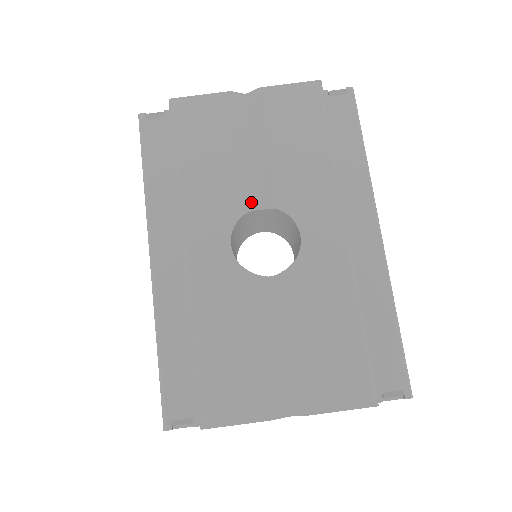
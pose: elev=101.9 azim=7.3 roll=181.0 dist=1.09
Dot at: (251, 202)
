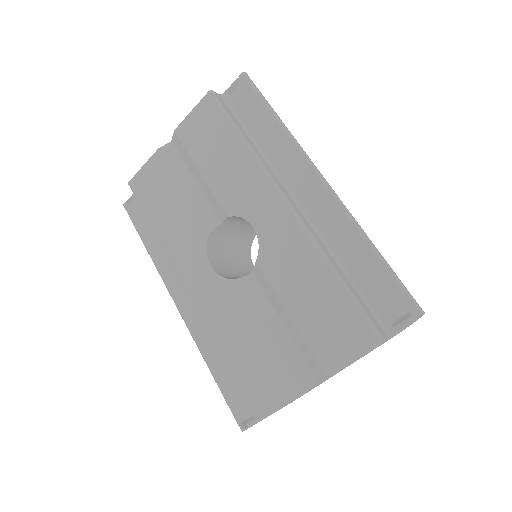
Dot at: (210, 223)
